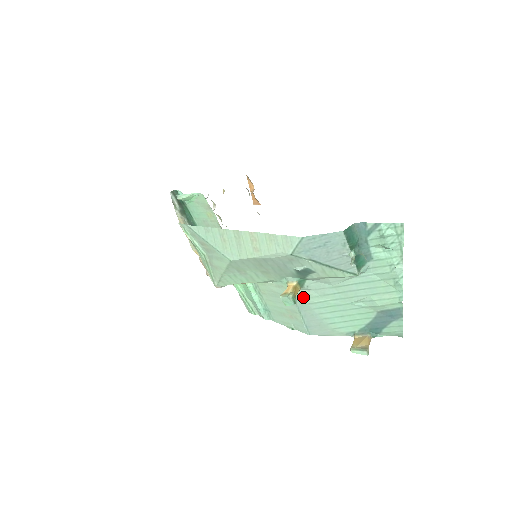
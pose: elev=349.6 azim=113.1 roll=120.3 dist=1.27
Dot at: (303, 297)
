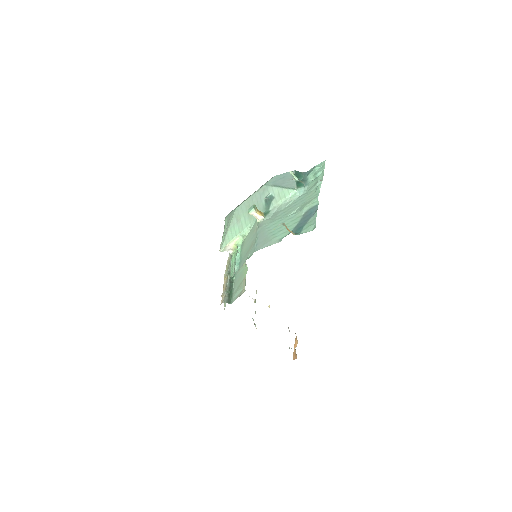
Dot at: (263, 224)
